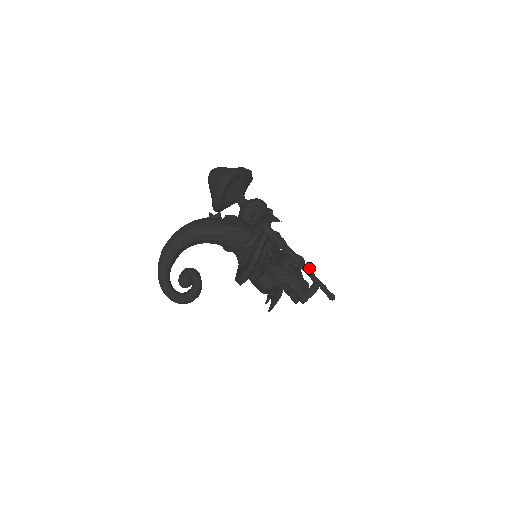
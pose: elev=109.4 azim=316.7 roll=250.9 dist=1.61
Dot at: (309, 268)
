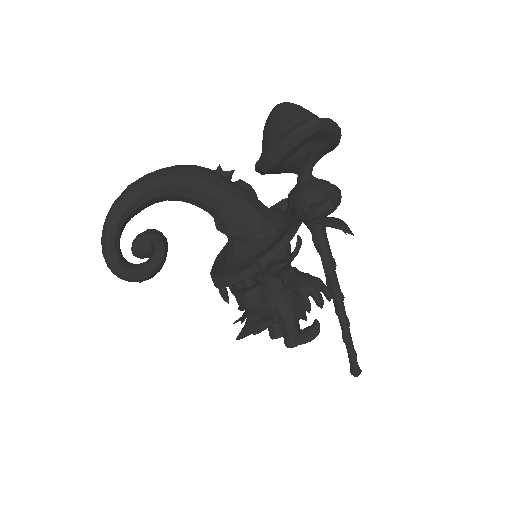
Dot at: (347, 318)
